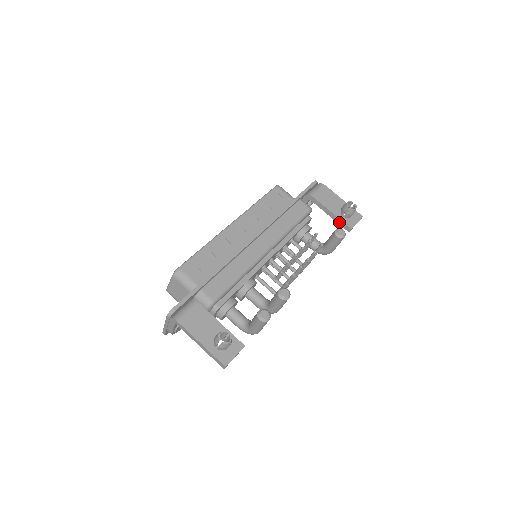
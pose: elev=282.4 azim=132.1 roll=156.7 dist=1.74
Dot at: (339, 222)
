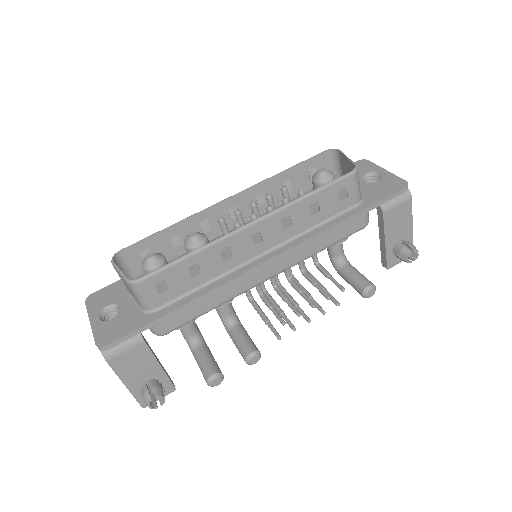
Dot at: (383, 253)
